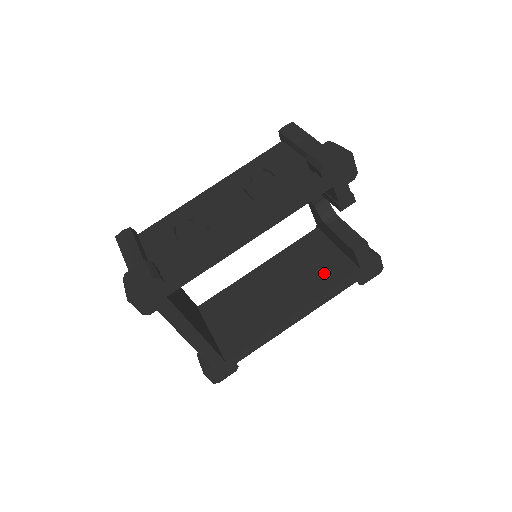
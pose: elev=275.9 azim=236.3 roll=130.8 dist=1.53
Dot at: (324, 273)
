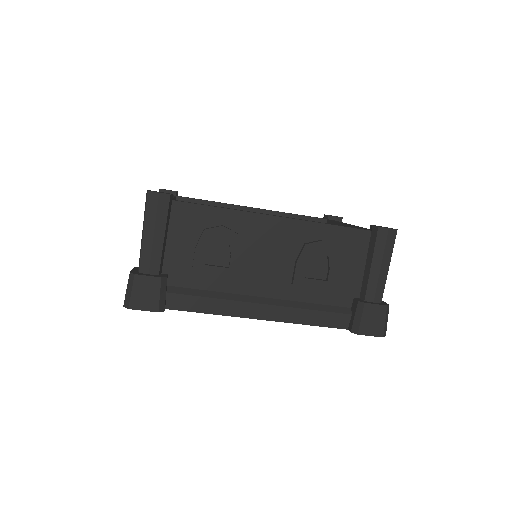
Dot at: occluded
